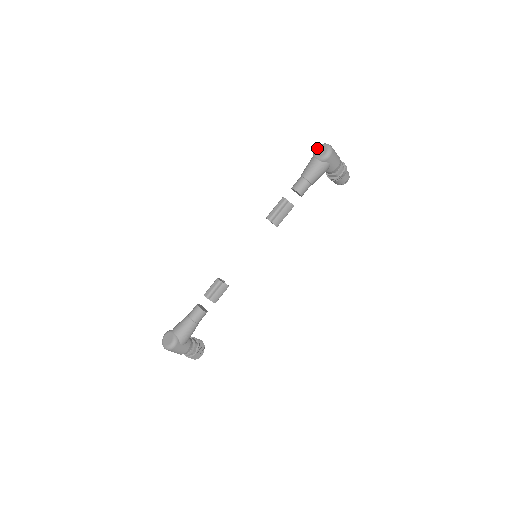
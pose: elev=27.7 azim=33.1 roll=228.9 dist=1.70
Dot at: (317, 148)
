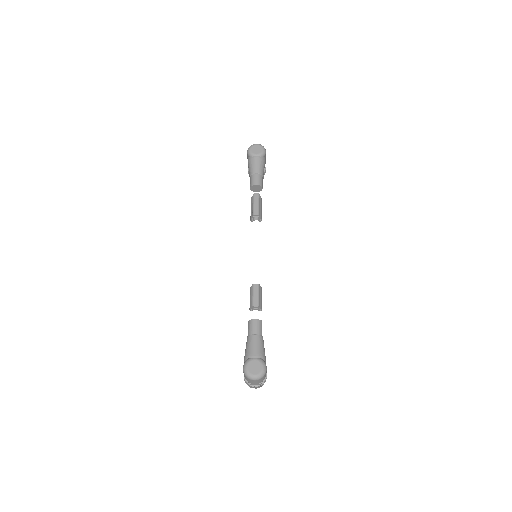
Dot at: (251, 149)
